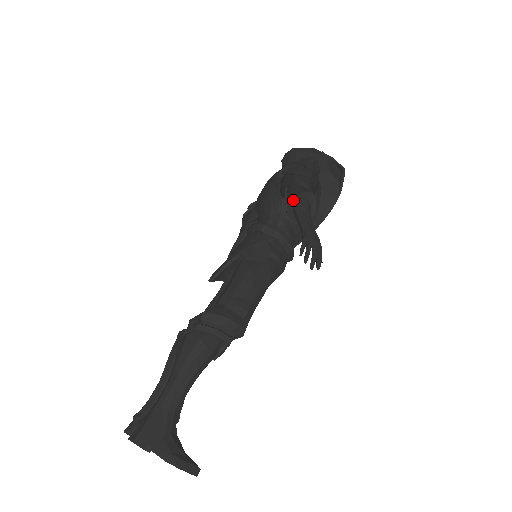
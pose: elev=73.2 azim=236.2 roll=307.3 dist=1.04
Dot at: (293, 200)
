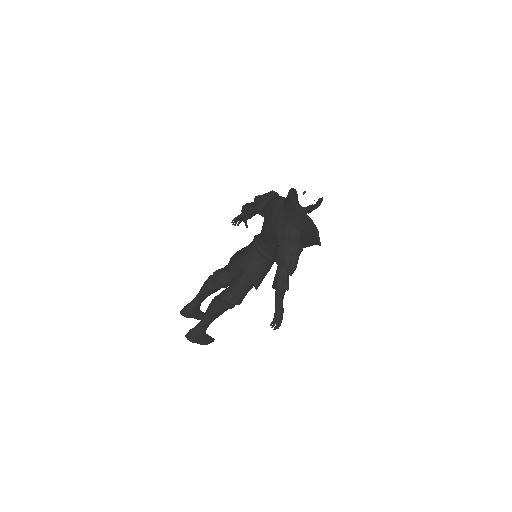
Dot at: (276, 289)
